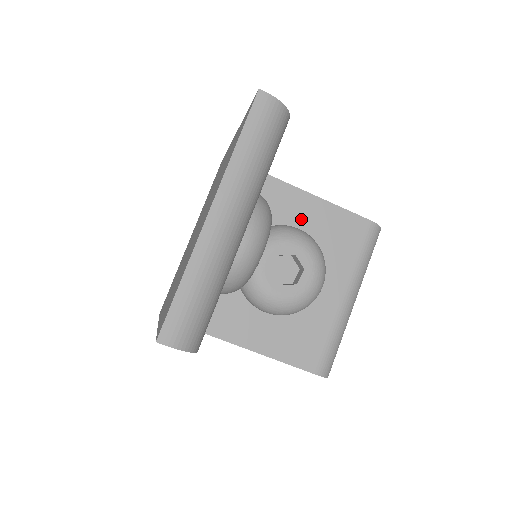
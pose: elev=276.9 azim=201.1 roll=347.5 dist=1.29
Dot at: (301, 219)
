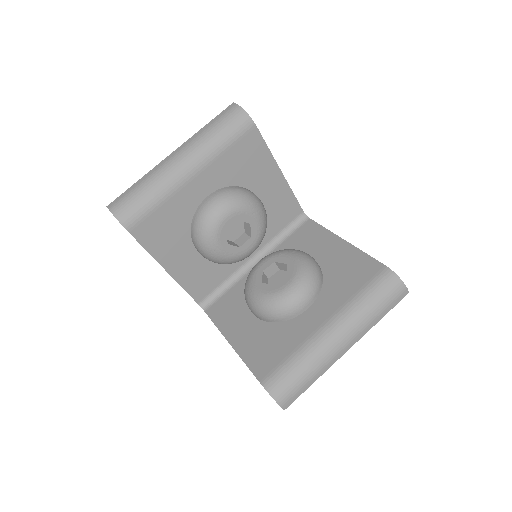
Dot at: (322, 254)
